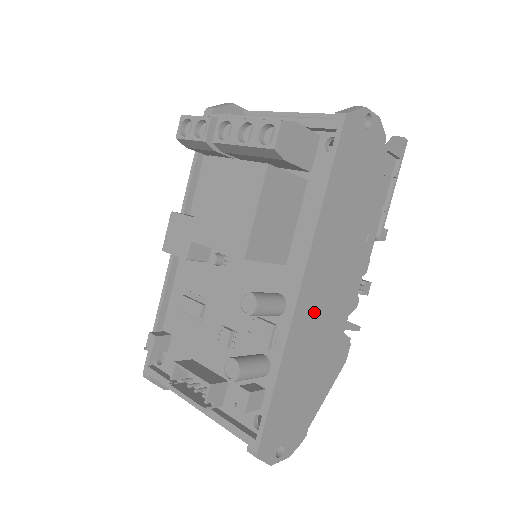
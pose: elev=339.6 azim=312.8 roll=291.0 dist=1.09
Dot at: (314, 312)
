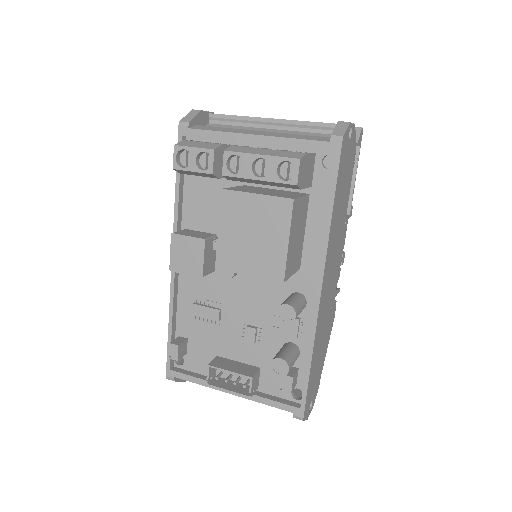
Dot at: (325, 299)
